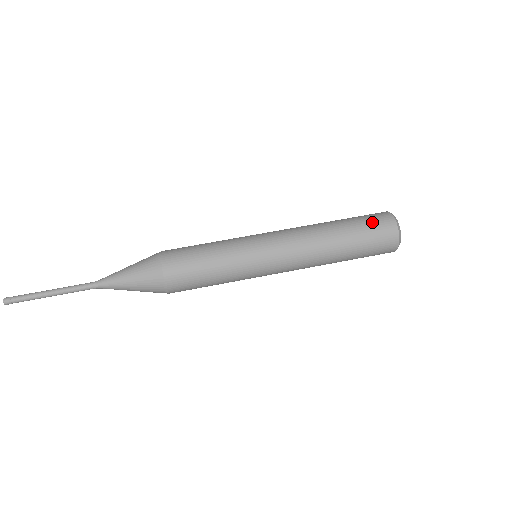
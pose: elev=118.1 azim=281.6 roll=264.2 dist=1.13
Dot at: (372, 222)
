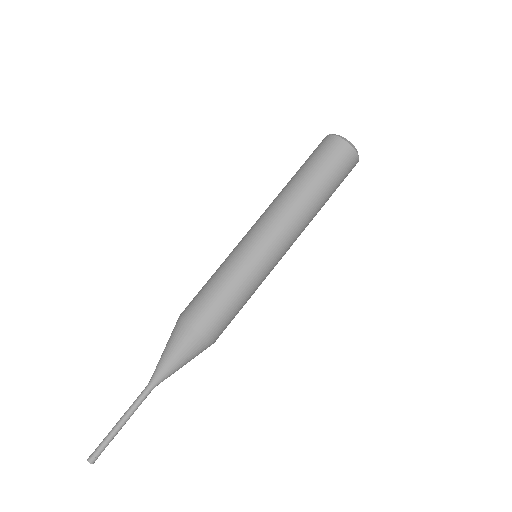
Dot at: (317, 152)
